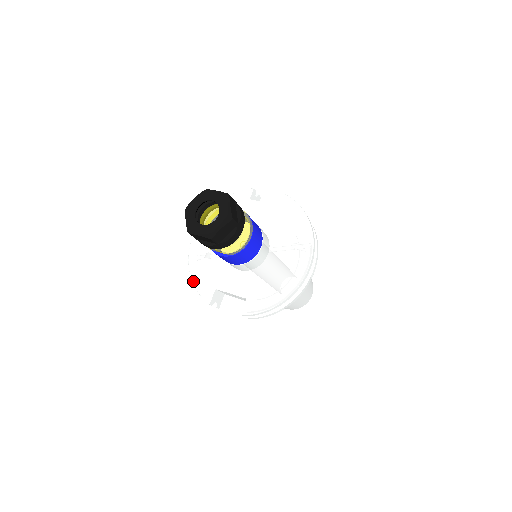
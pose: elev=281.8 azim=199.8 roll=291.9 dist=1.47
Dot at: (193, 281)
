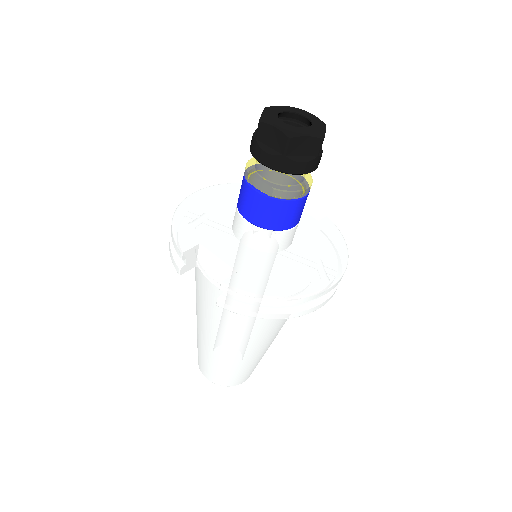
Dot at: (174, 222)
